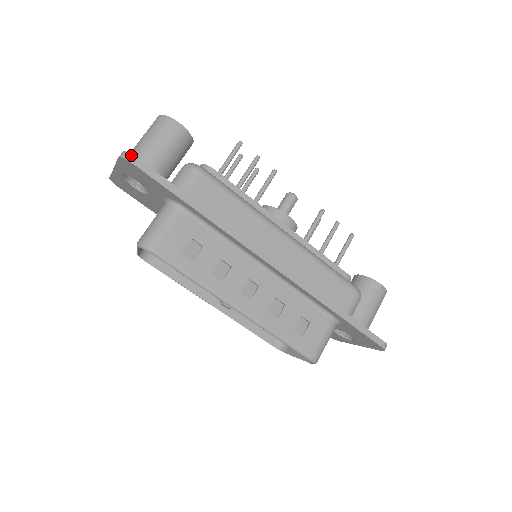
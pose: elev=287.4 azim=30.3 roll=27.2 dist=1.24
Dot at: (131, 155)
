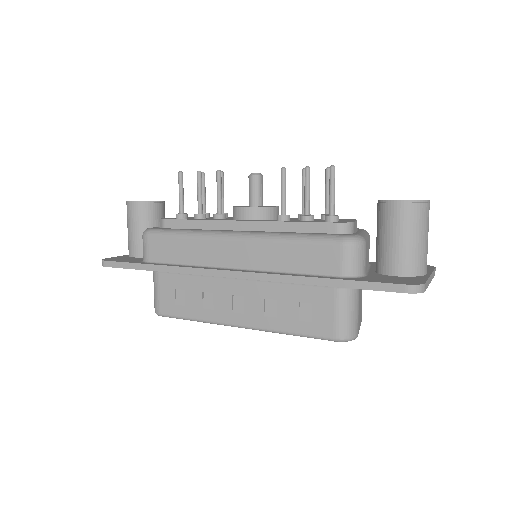
Dot at: (103, 261)
